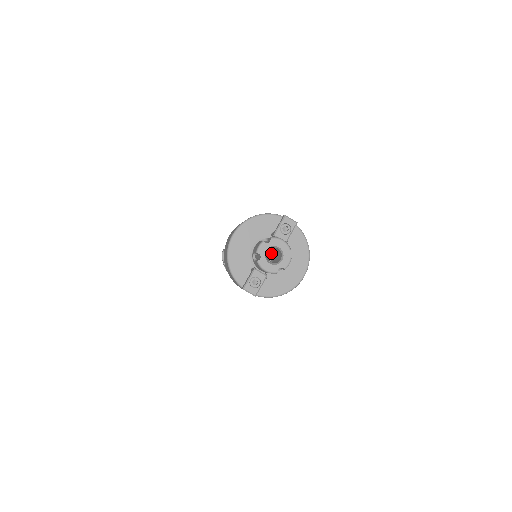
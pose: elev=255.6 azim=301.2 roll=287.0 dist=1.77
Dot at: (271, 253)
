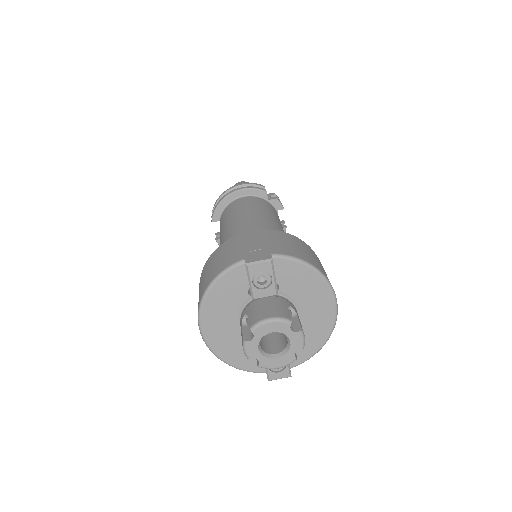
Dot at: occluded
